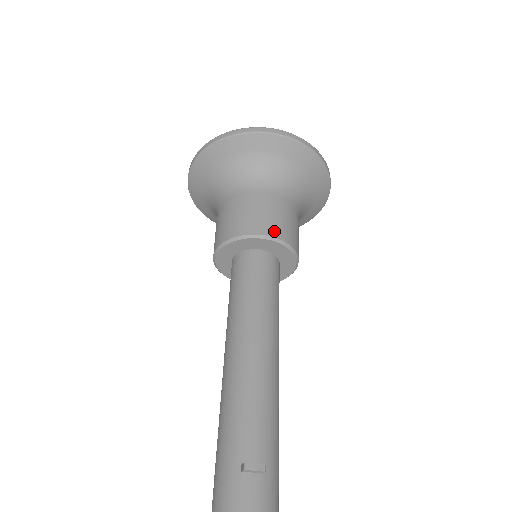
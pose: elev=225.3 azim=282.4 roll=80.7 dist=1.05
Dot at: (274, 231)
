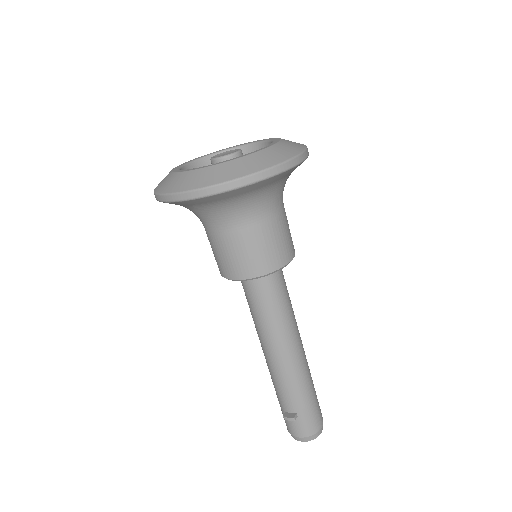
Dot at: (242, 273)
